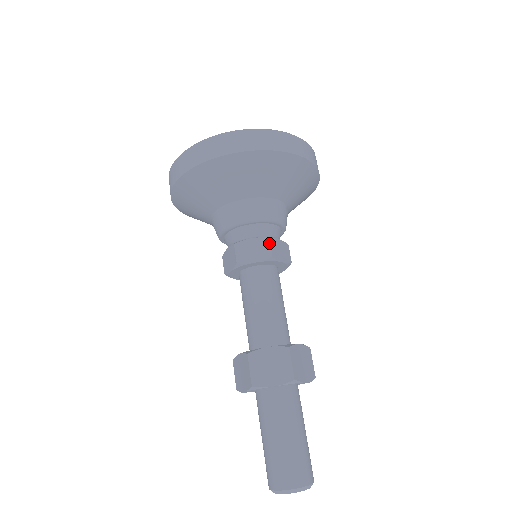
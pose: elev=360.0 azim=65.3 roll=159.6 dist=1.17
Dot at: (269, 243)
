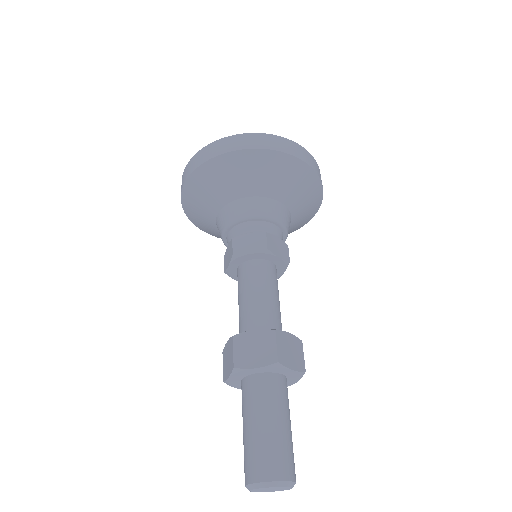
Dot at: (265, 237)
